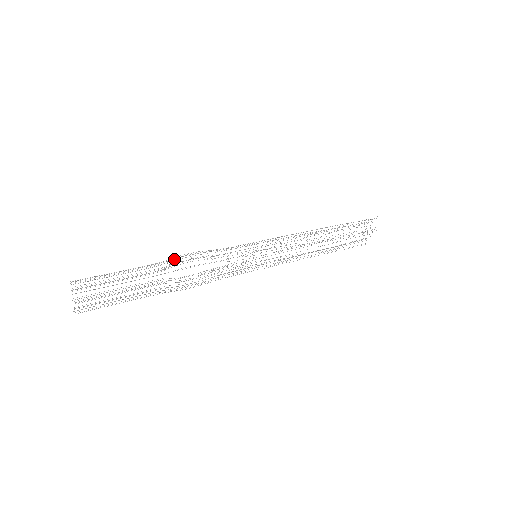
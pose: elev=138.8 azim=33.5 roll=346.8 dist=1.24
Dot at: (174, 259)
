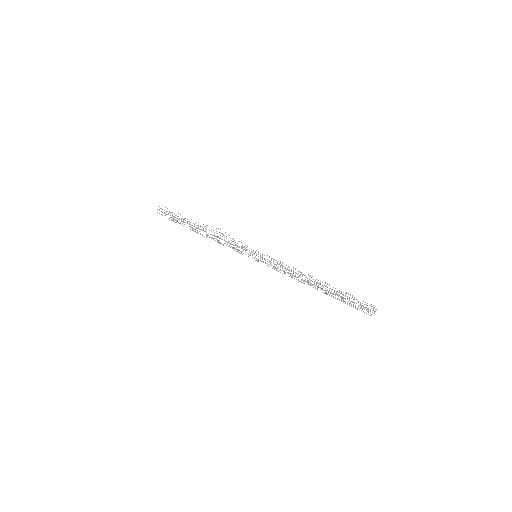
Dot at: occluded
